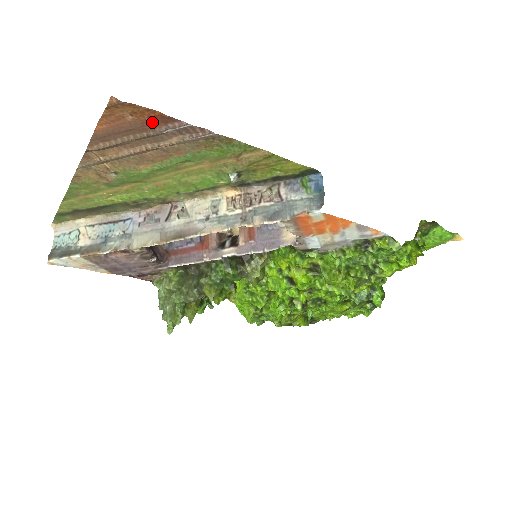
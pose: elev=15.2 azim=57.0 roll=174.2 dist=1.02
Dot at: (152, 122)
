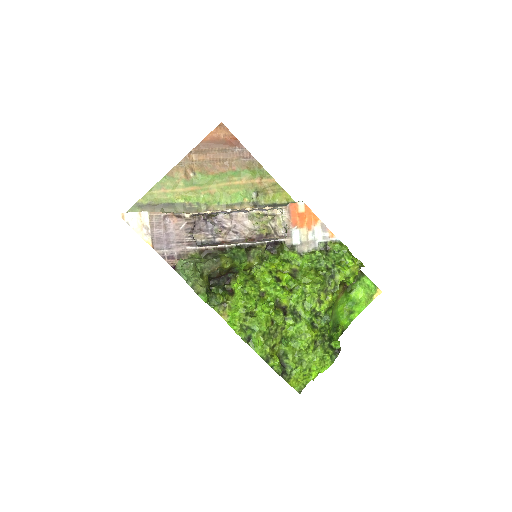
Dot at: (230, 143)
